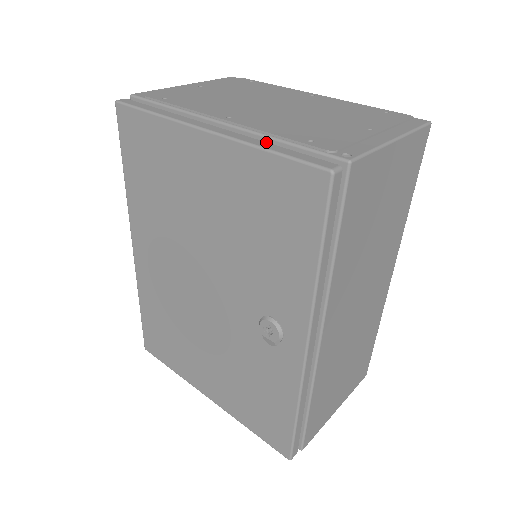
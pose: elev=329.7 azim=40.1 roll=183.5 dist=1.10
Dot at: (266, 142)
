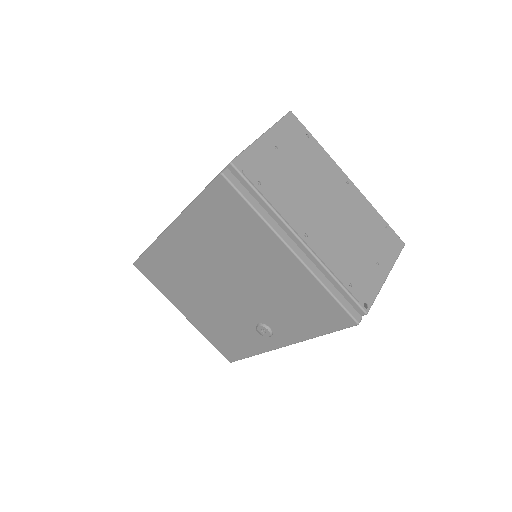
Dot at: occluded
